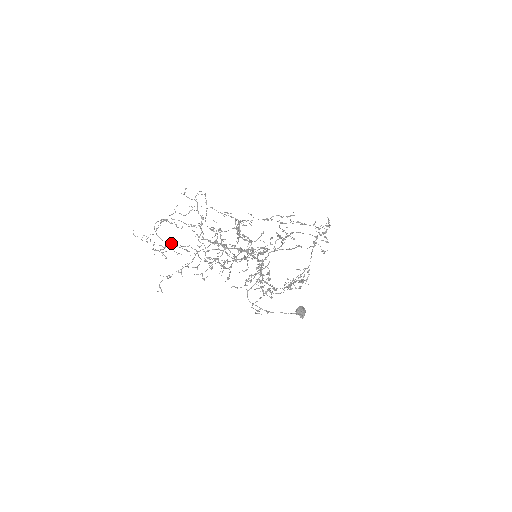
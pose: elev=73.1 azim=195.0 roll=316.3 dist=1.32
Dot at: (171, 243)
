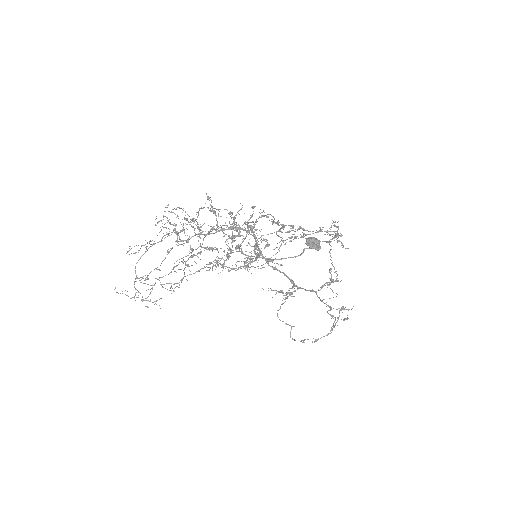
Dot at: (155, 278)
